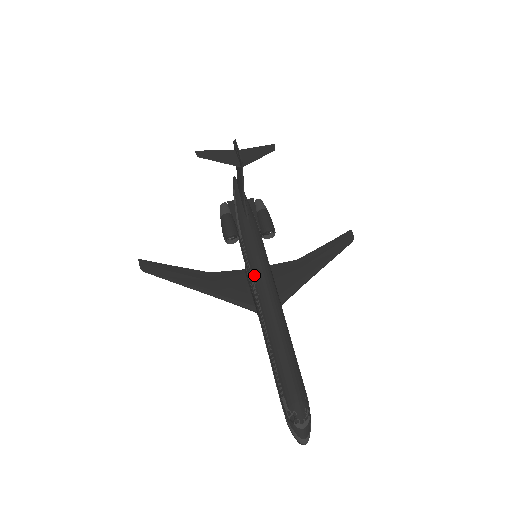
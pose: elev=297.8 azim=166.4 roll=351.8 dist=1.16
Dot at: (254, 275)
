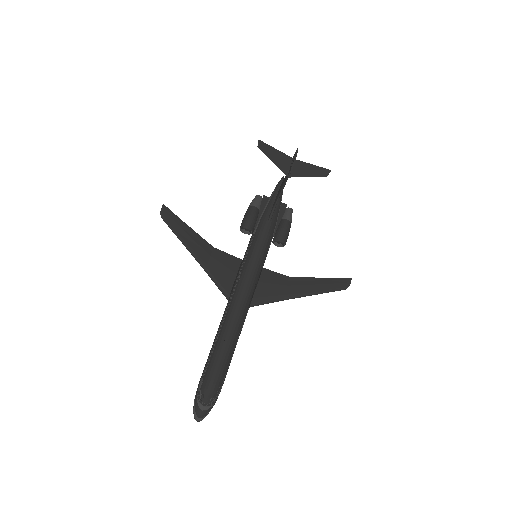
Dot at: (243, 272)
